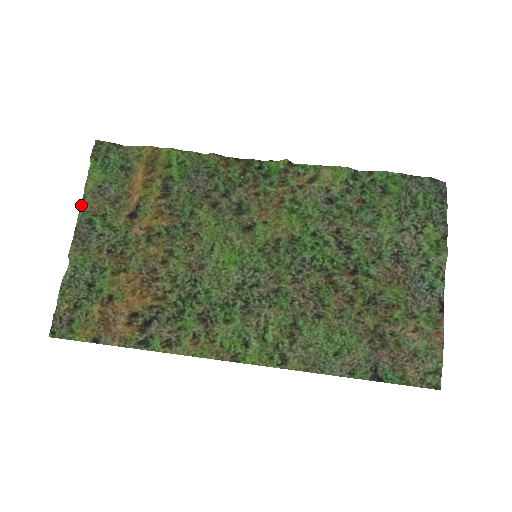
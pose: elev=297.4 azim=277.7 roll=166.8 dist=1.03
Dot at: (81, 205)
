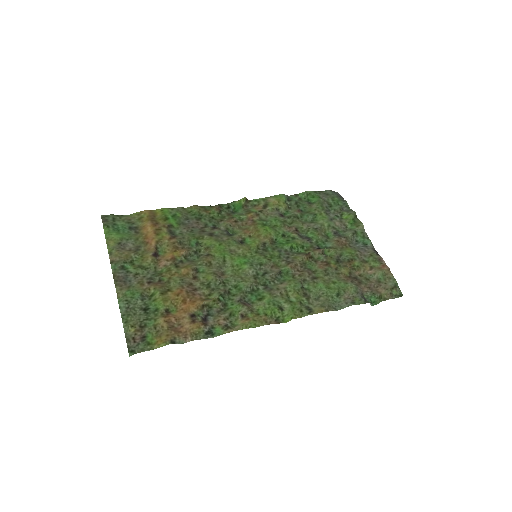
Dot at: (110, 259)
